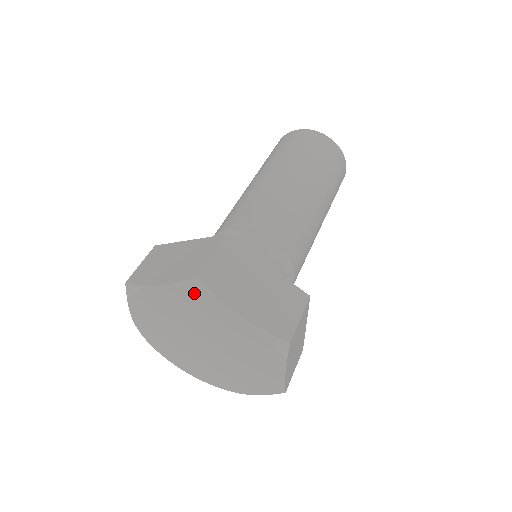
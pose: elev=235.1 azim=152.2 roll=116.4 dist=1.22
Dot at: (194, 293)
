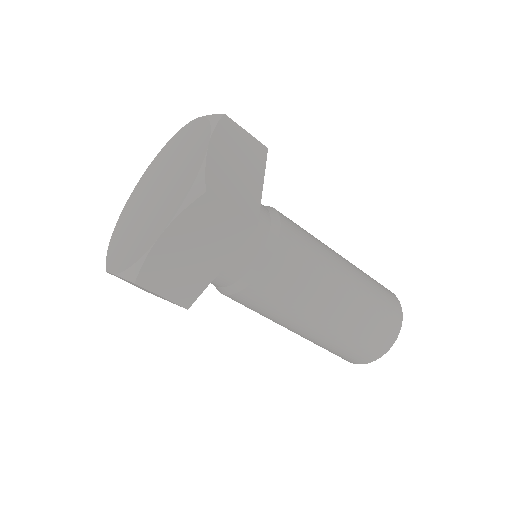
Dot at: (208, 121)
